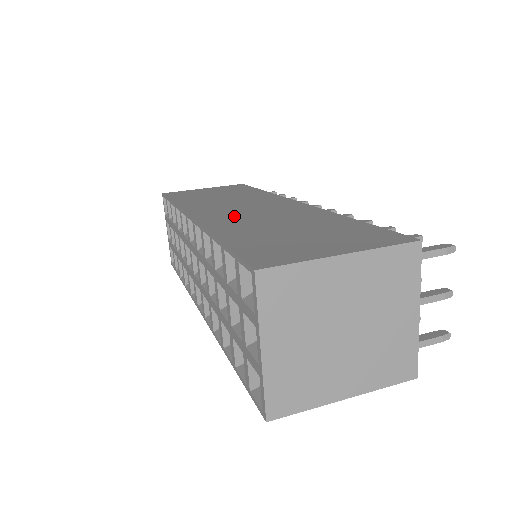
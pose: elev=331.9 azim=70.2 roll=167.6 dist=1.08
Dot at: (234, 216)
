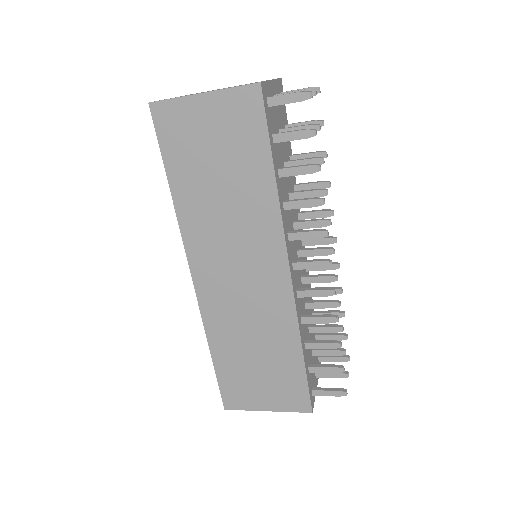
Dot at: occluded
